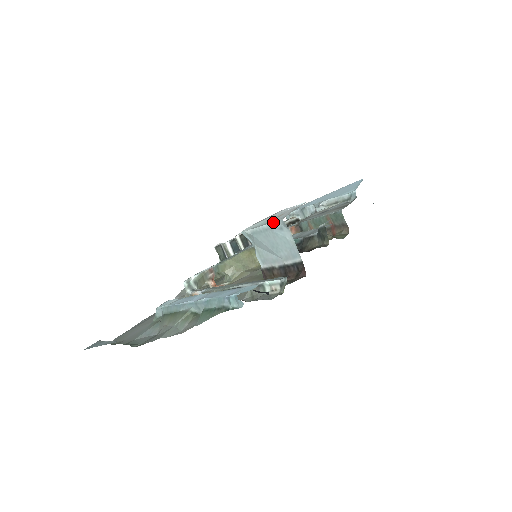
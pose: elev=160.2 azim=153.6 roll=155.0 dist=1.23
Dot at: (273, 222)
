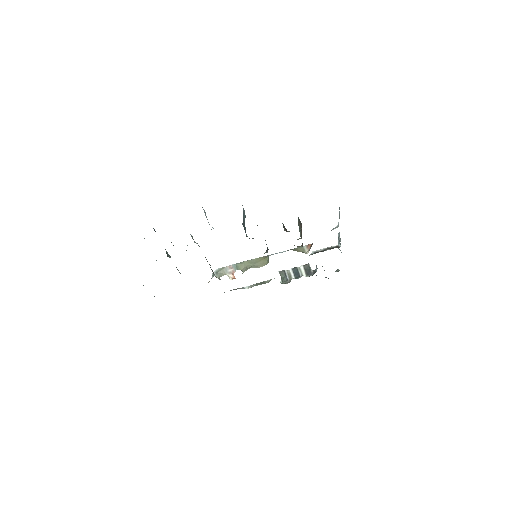
Dot at: (203, 209)
